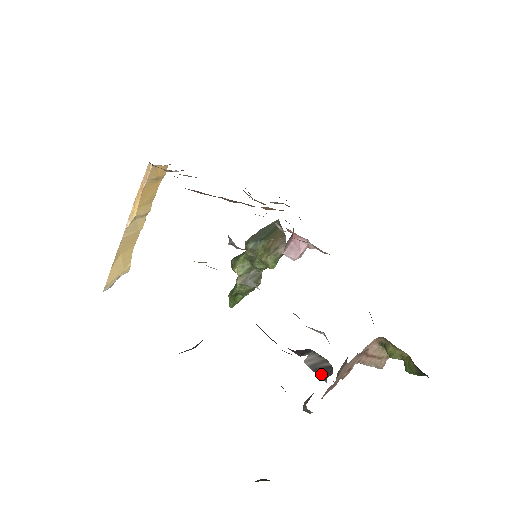
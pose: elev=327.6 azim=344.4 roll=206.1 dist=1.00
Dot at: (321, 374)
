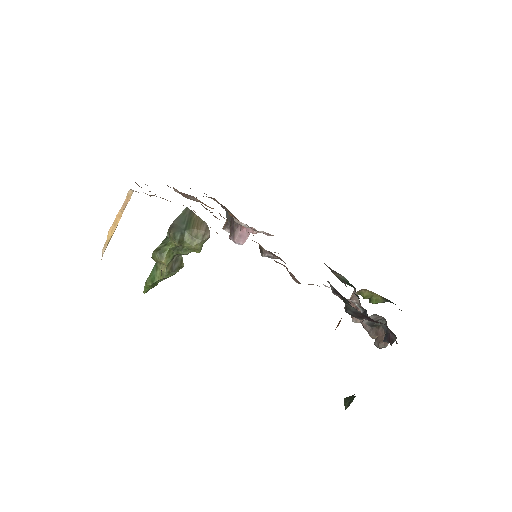
Dot at: (373, 325)
